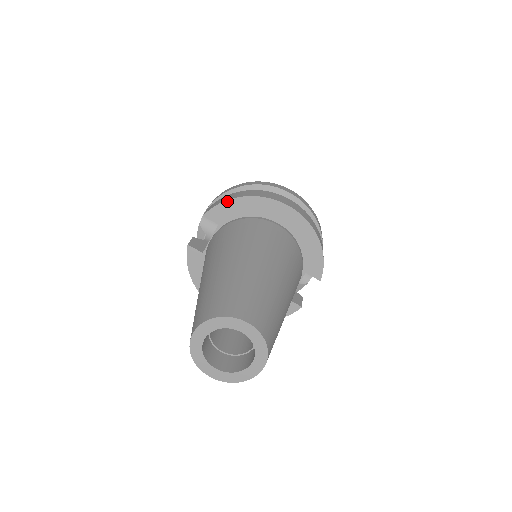
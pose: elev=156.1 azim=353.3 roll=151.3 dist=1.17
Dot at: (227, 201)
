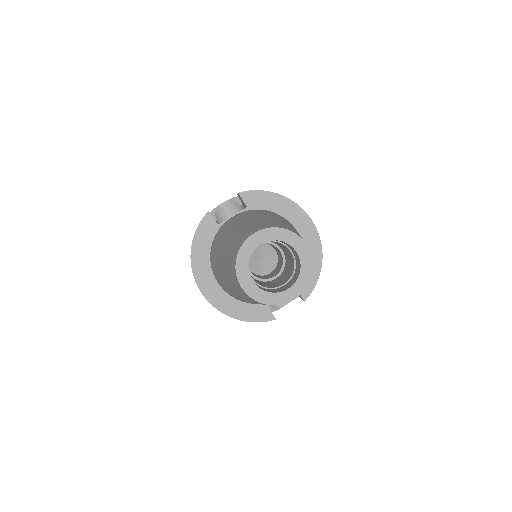
Dot at: (266, 191)
